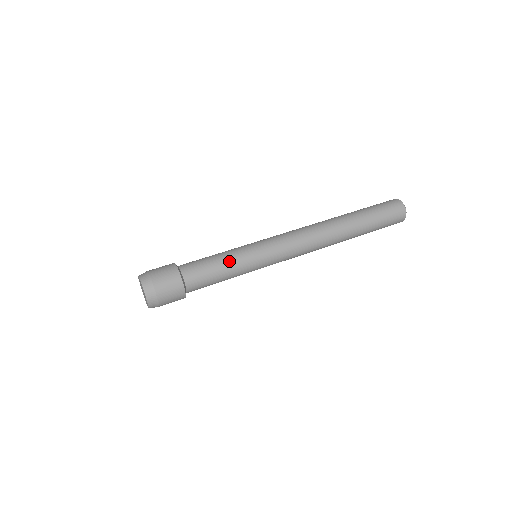
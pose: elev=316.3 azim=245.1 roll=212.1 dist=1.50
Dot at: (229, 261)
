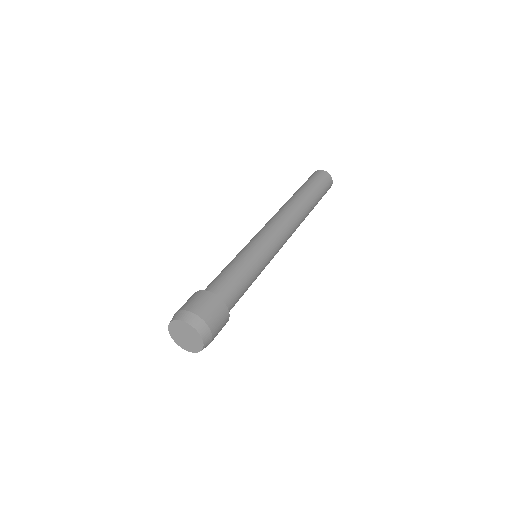
Dot at: (234, 262)
